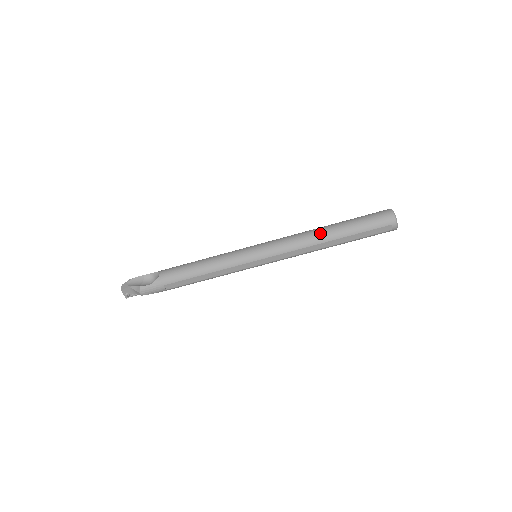
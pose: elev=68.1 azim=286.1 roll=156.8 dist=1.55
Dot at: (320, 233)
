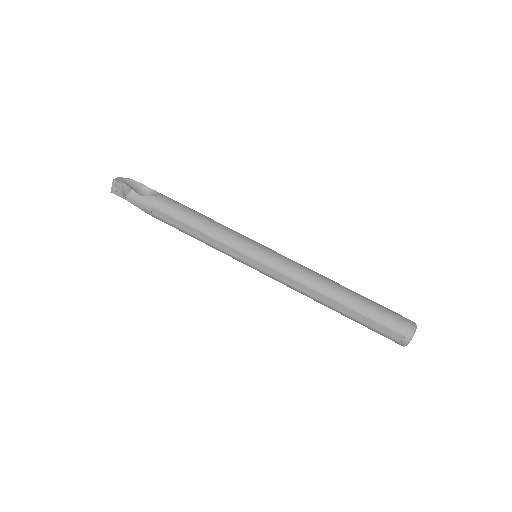
Dot at: (332, 286)
